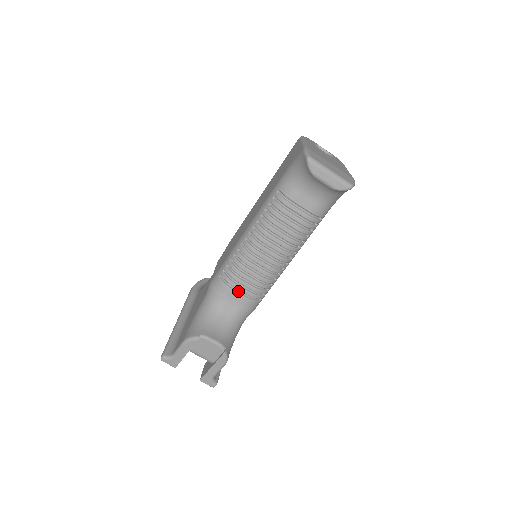
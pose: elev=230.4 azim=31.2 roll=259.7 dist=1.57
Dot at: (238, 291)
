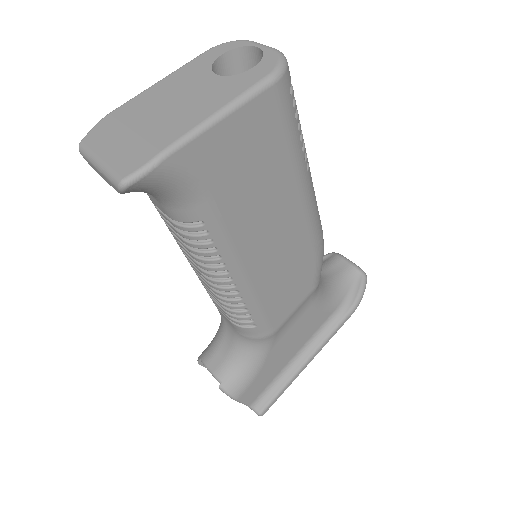
Dot at: occluded
